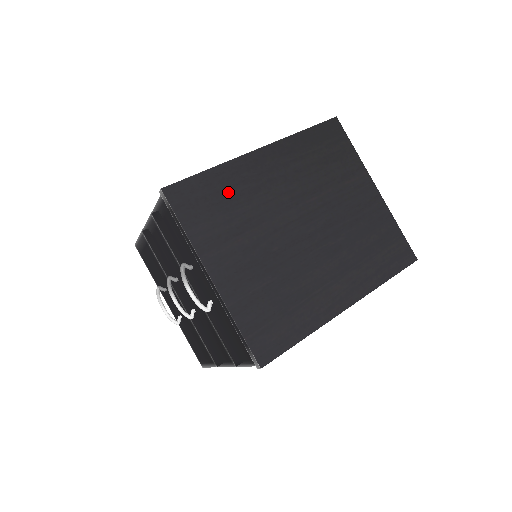
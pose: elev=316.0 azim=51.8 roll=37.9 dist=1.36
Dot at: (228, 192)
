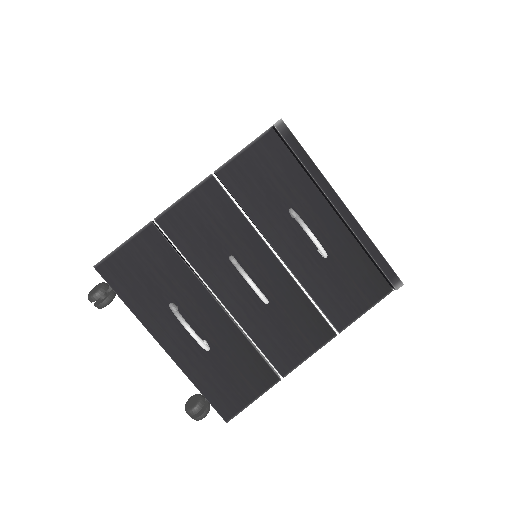
Dot at: occluded
